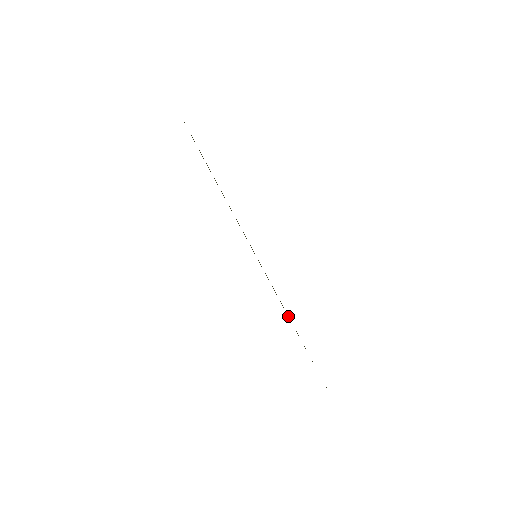
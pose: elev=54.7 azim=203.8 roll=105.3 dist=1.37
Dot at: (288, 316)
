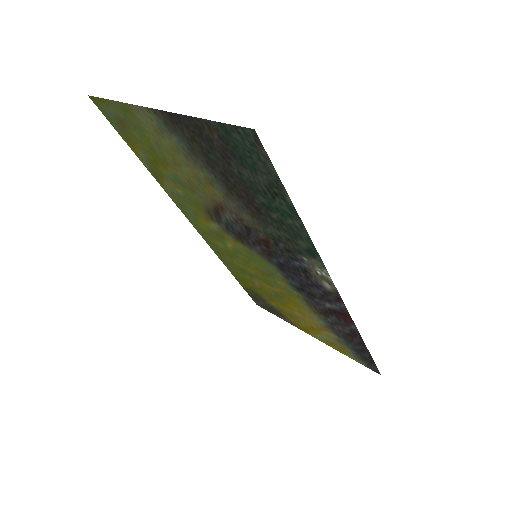
Dot at: (282, 311)
